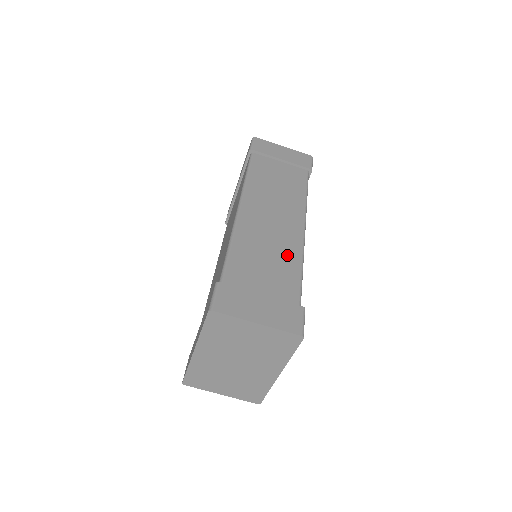
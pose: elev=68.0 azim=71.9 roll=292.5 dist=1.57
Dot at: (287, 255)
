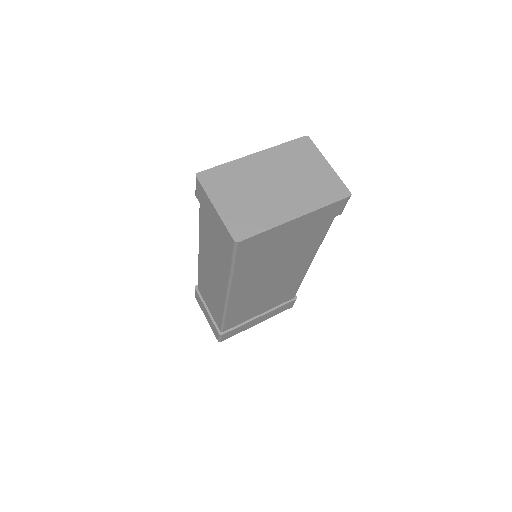
Dot at: occluded
